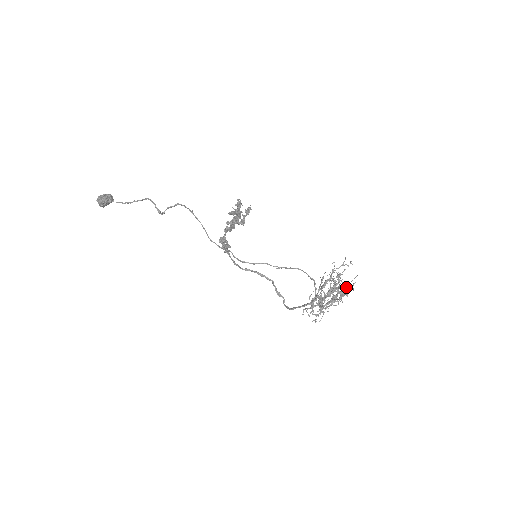
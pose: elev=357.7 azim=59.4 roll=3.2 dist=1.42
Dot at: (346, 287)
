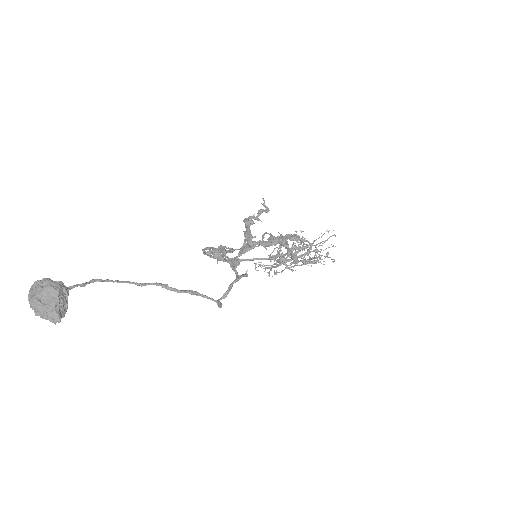
Dot at: occluded
